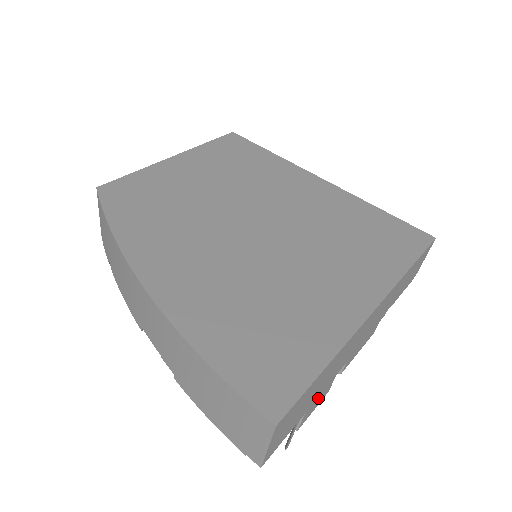
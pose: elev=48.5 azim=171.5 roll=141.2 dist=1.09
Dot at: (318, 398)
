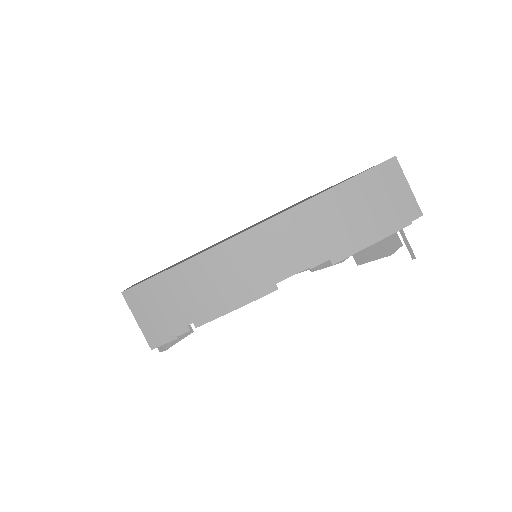
Dot at: occluded
